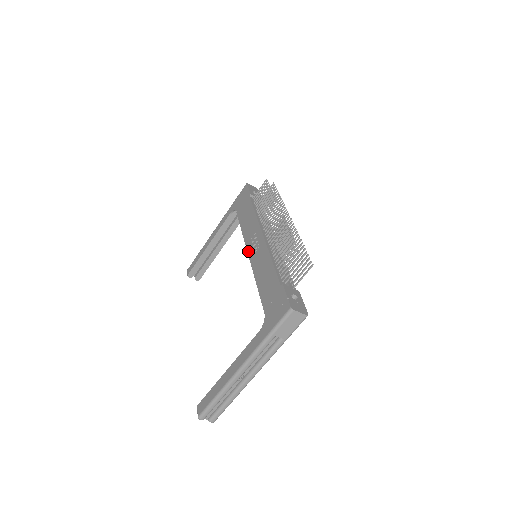
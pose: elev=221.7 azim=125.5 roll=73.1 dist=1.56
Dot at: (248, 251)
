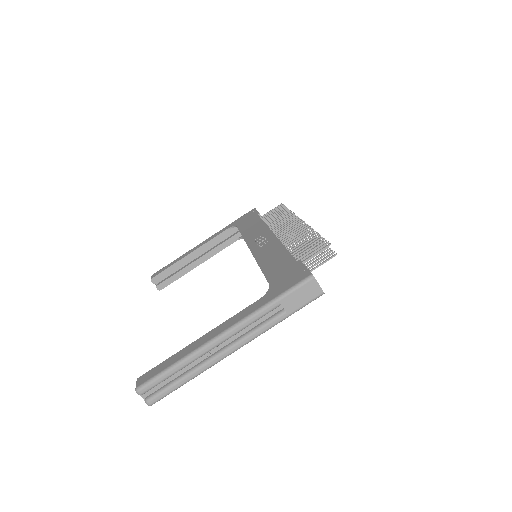
Dot at: (250, 247)
